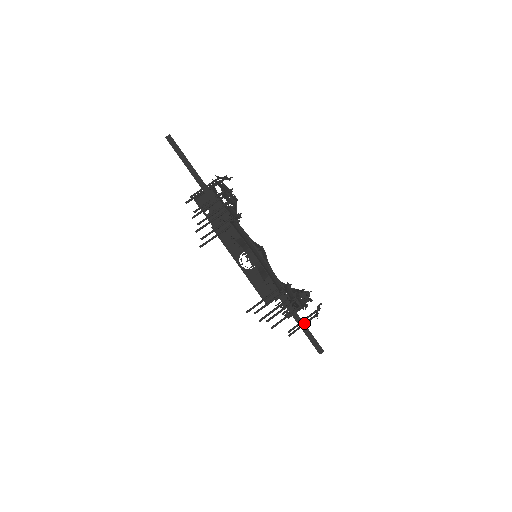
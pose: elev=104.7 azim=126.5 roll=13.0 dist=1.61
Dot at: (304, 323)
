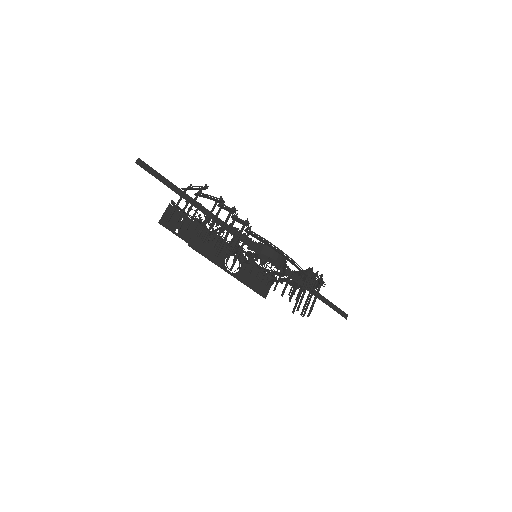
Dot at: occluded
